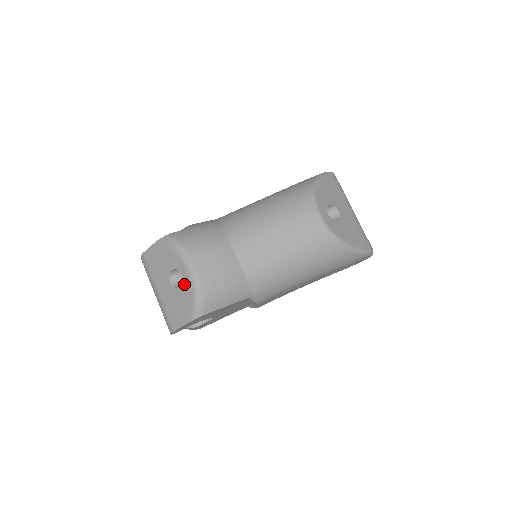
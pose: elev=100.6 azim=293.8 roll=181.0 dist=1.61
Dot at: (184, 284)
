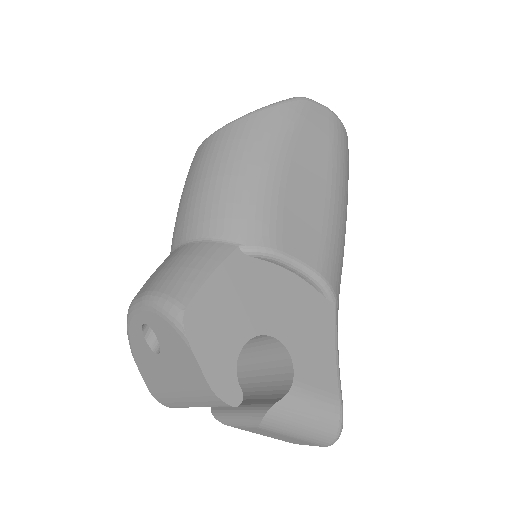
Dot at: (150, 324)
